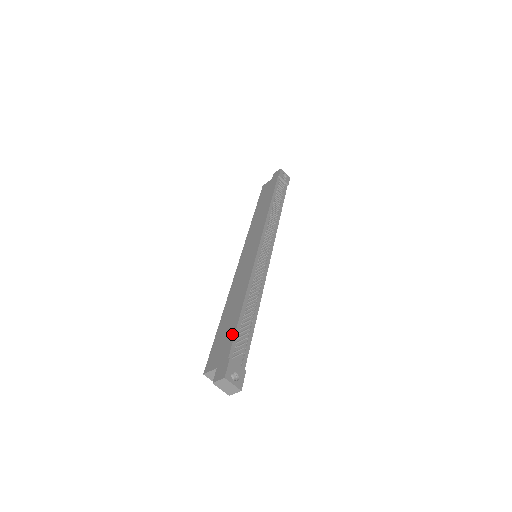
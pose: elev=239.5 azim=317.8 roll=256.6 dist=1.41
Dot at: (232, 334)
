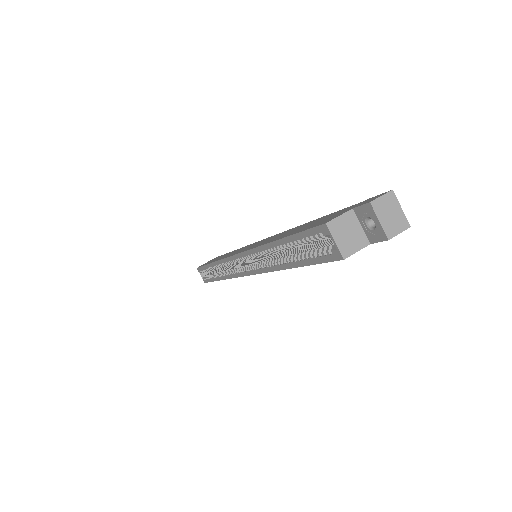
Dot at: (334, 212)
